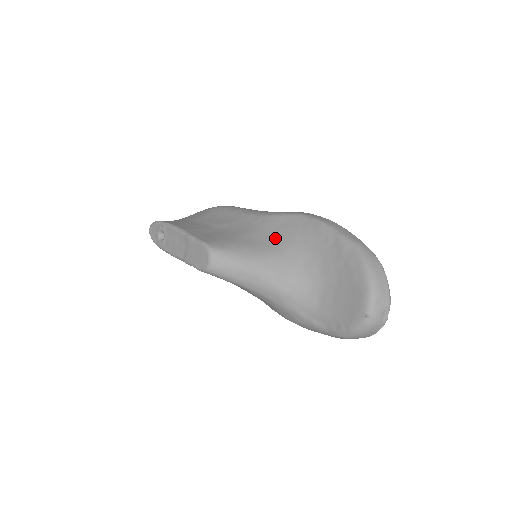
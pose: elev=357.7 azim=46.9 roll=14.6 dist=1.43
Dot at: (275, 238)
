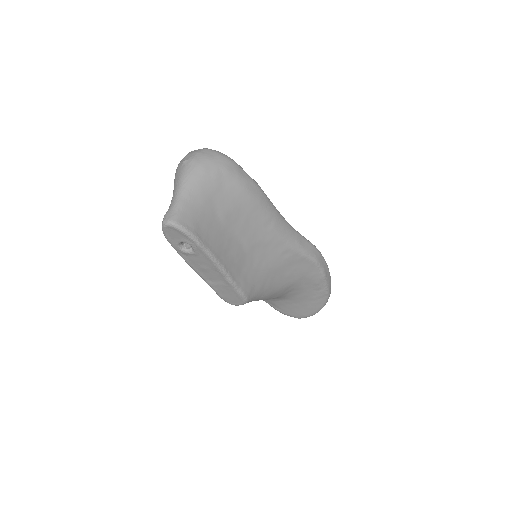
Dot at: (289, 276)
